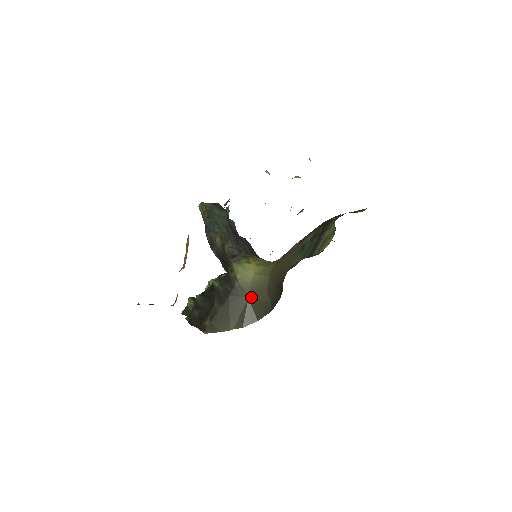
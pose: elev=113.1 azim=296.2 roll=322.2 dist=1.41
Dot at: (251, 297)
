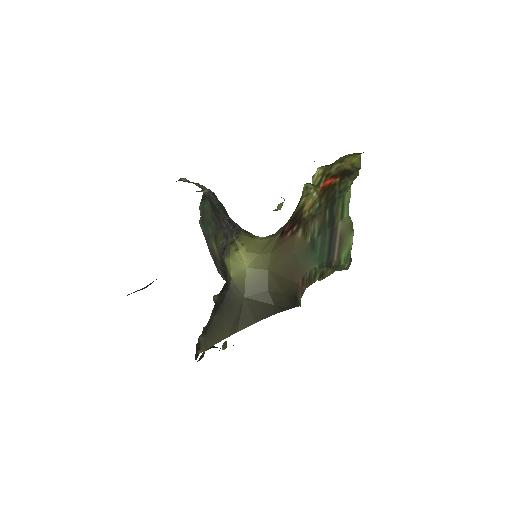
Dot at: (248, 297)
